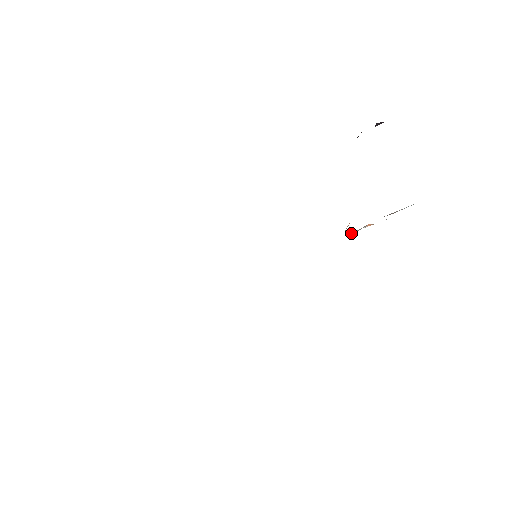
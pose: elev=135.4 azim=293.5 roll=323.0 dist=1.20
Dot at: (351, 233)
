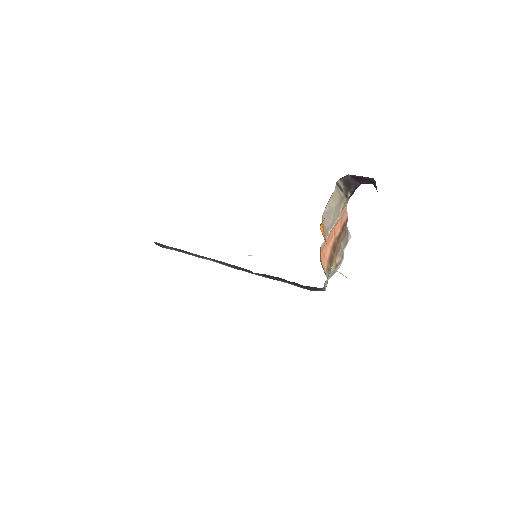
Dot at: occluded
